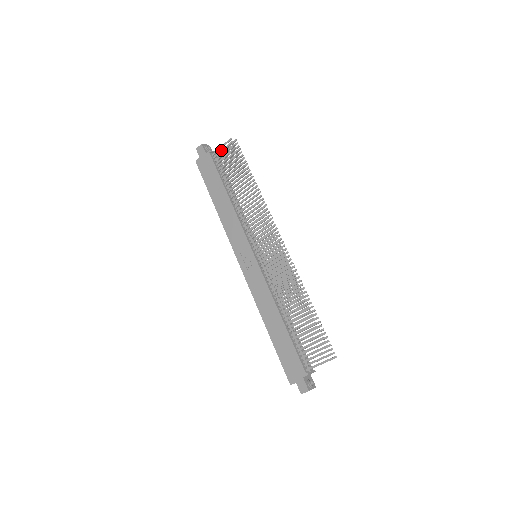
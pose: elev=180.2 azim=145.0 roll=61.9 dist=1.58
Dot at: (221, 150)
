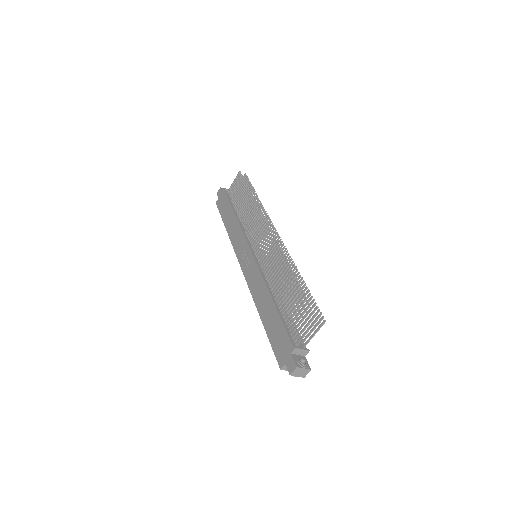
Dot at: (233, 184)
